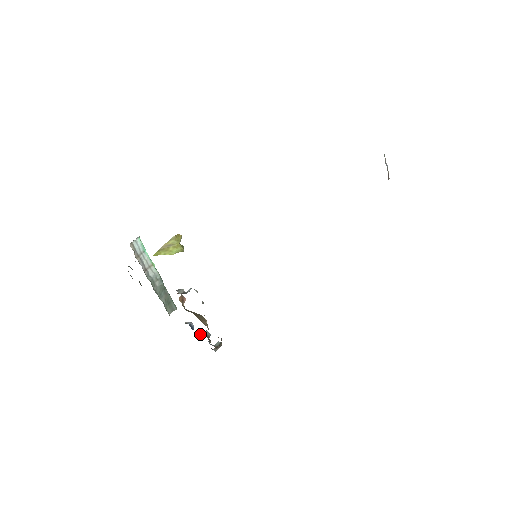
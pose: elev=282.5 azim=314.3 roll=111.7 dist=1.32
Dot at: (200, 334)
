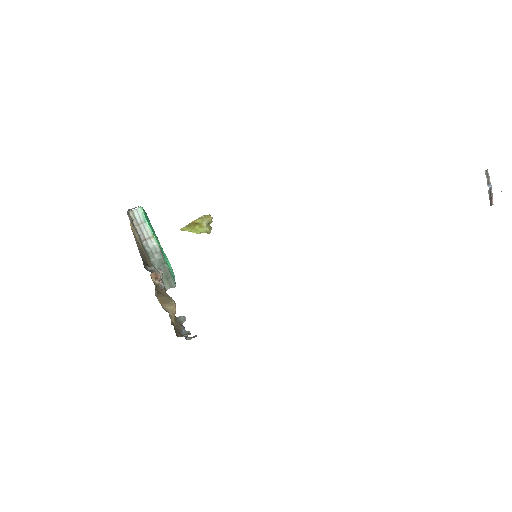
Dot at: occluded
